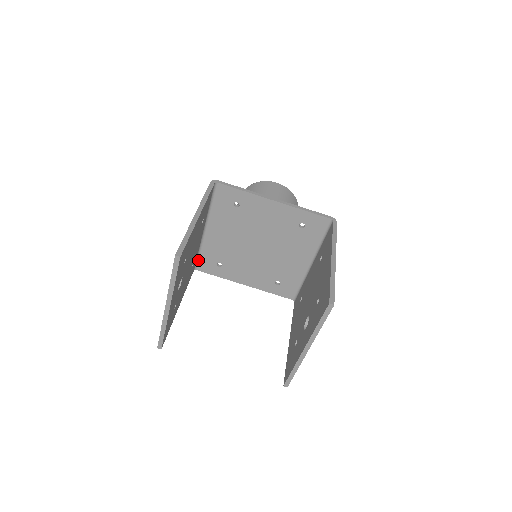
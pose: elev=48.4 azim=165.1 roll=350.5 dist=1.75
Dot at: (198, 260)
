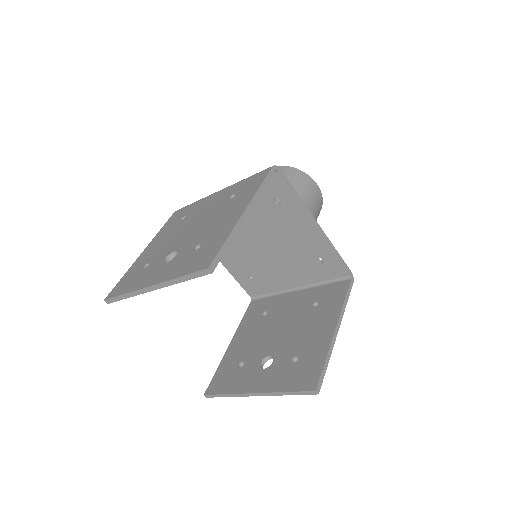
Dot at: occluded
